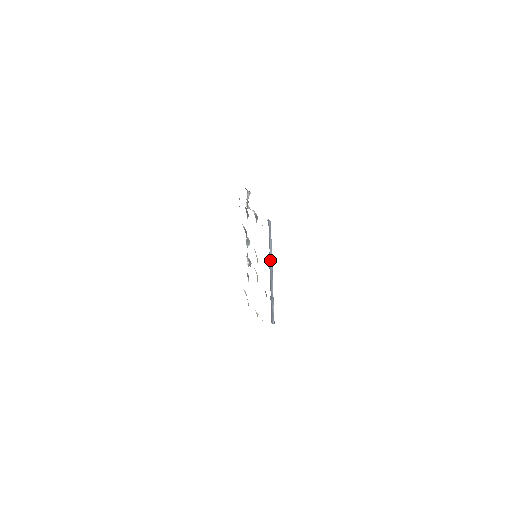
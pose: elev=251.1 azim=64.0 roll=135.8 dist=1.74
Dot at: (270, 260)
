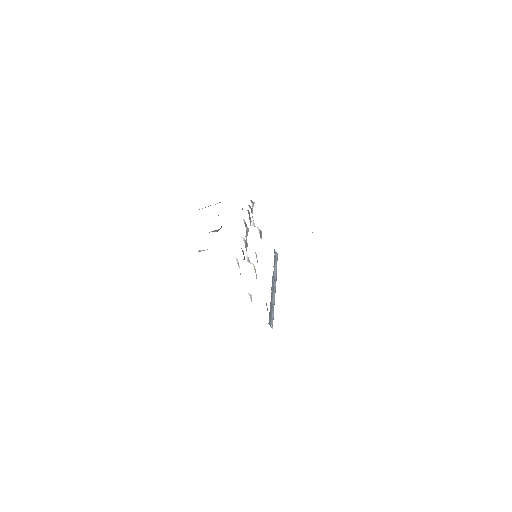
Dot at: (273, 278)
